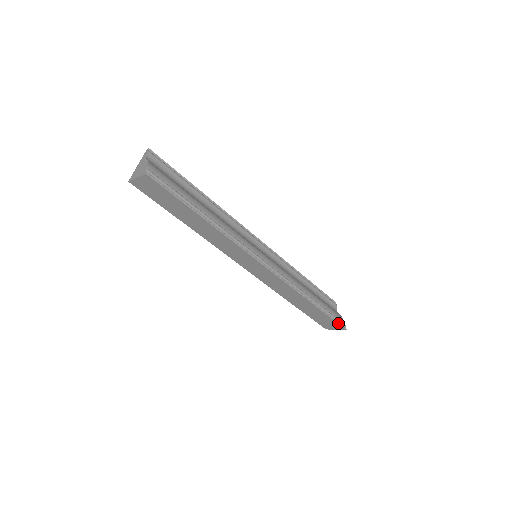
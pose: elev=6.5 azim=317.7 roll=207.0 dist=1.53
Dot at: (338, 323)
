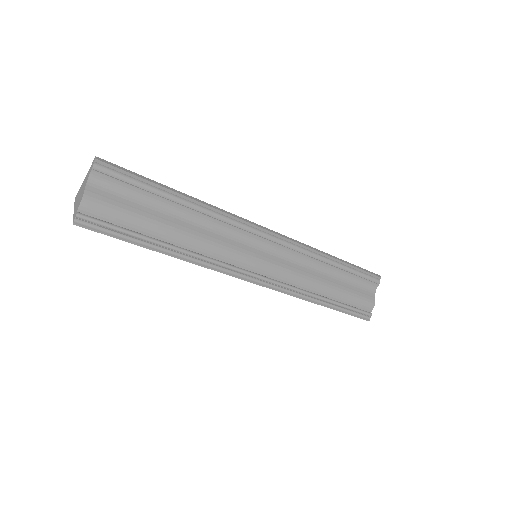
Dot at: (358, 317)
